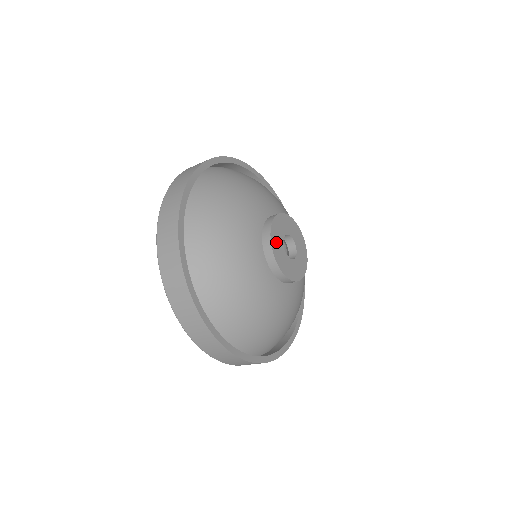
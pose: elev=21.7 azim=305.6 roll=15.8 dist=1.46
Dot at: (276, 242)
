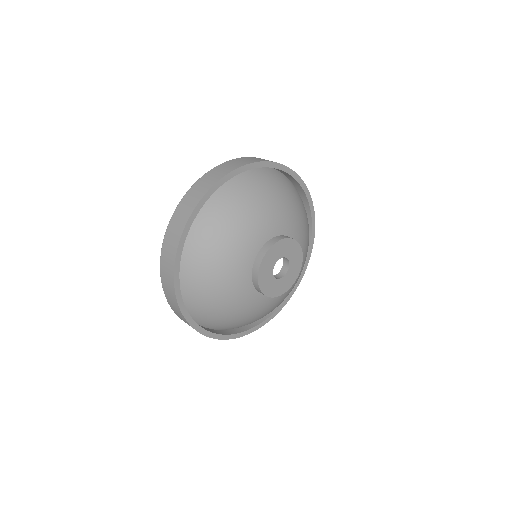
Dot at: (269, 259)
